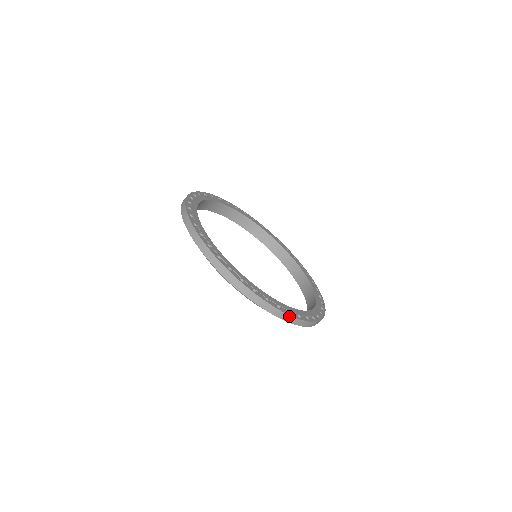
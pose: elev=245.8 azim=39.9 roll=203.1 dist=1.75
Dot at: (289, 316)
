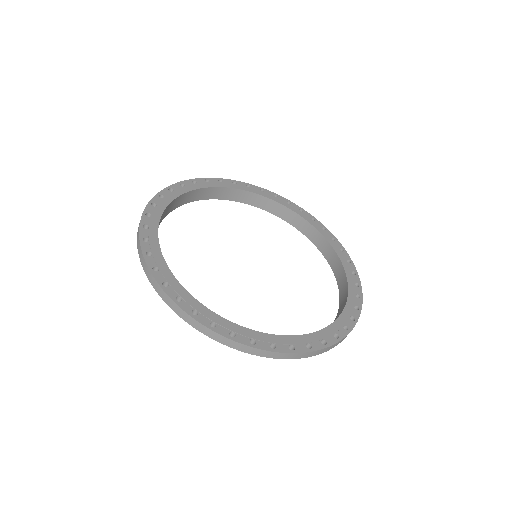
Dot at: (207, 329)
